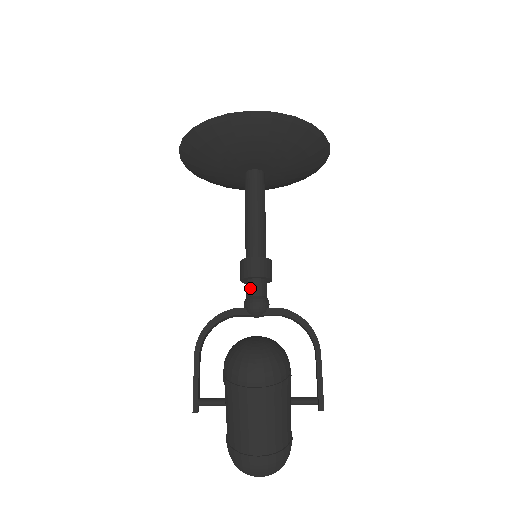
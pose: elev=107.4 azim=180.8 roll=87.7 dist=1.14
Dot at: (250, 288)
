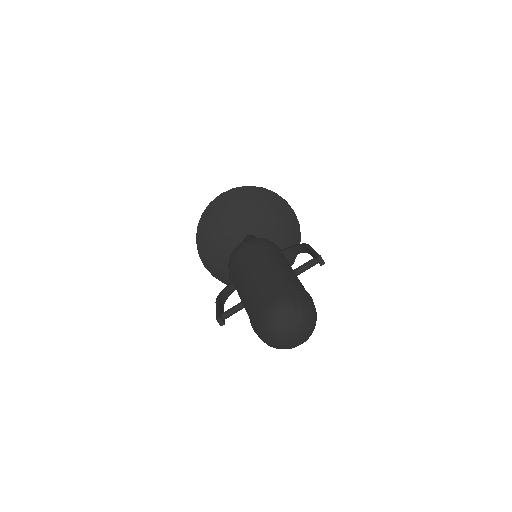
Dot at: occluded
